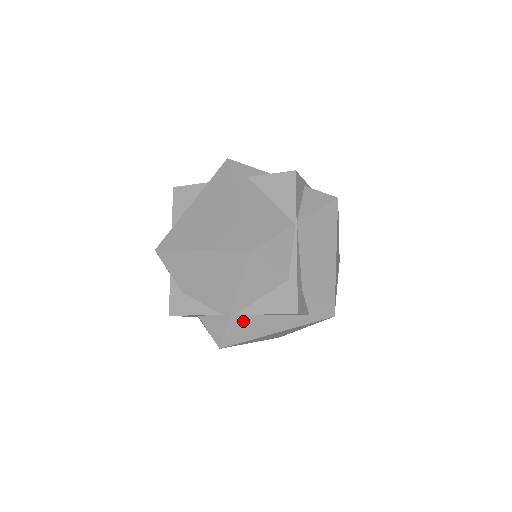
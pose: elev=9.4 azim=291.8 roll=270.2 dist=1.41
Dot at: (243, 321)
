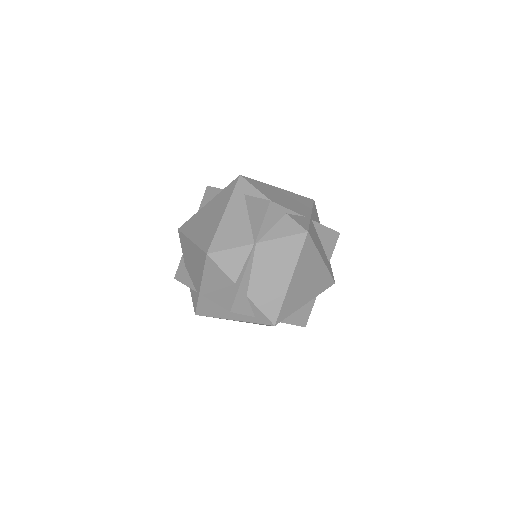
Dot at: (208, 302)
